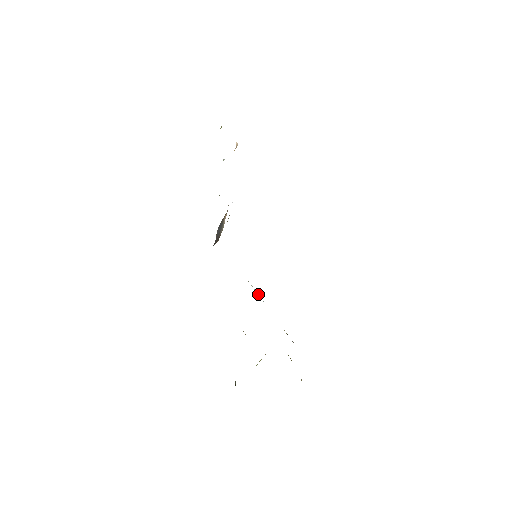
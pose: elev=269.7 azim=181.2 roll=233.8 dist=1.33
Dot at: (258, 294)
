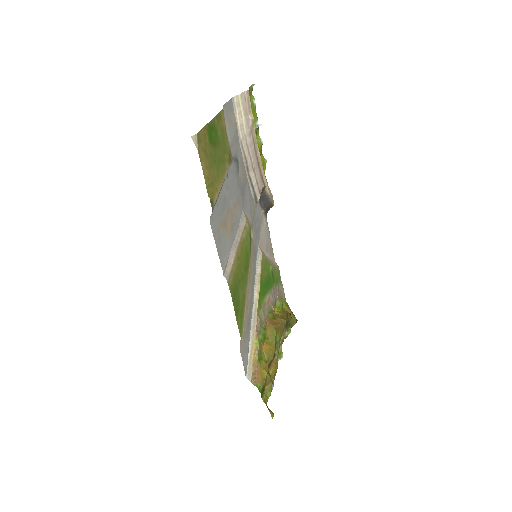
Dot at: (253, 294)
